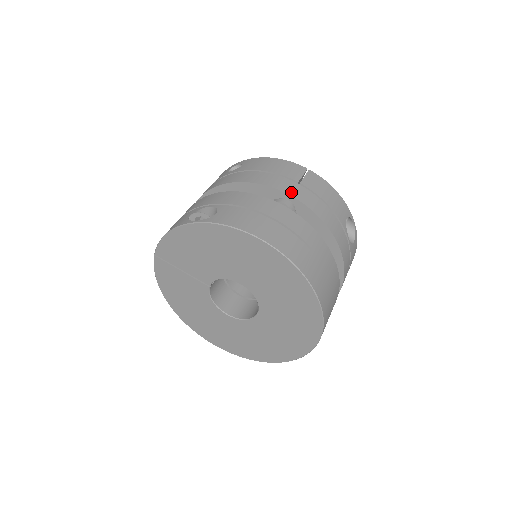
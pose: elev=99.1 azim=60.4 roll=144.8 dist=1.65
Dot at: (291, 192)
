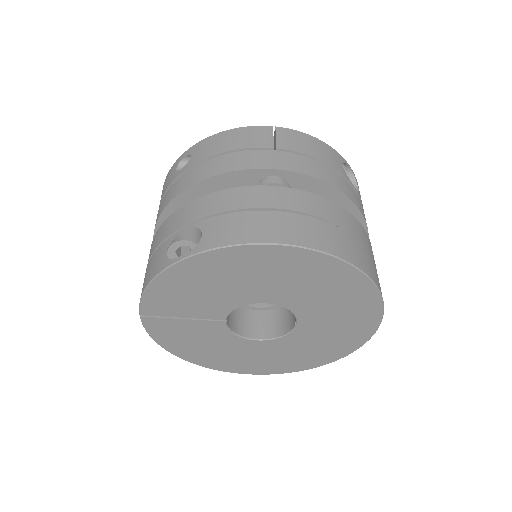
Dot at: (274, 165)
